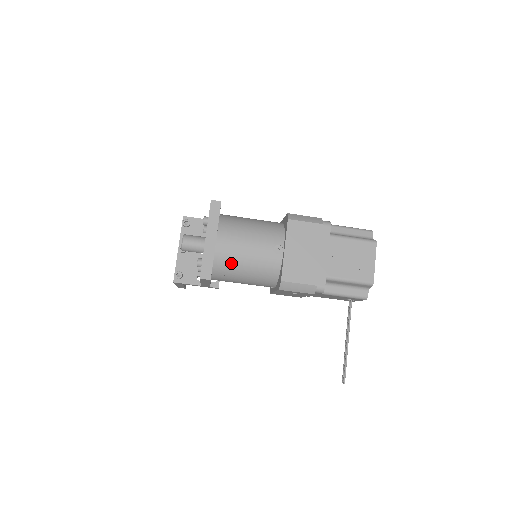
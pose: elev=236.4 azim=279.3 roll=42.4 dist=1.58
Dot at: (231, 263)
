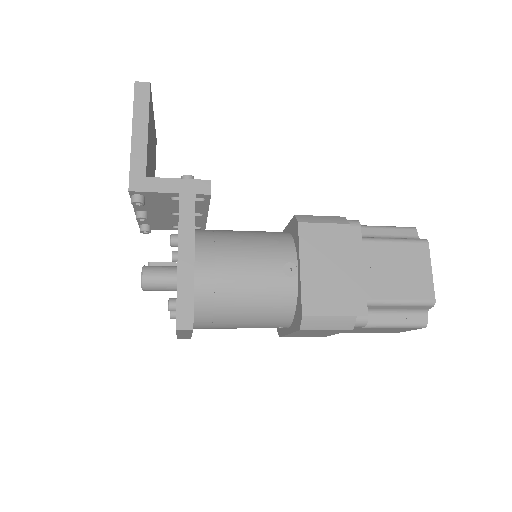
Dot at: occluded
